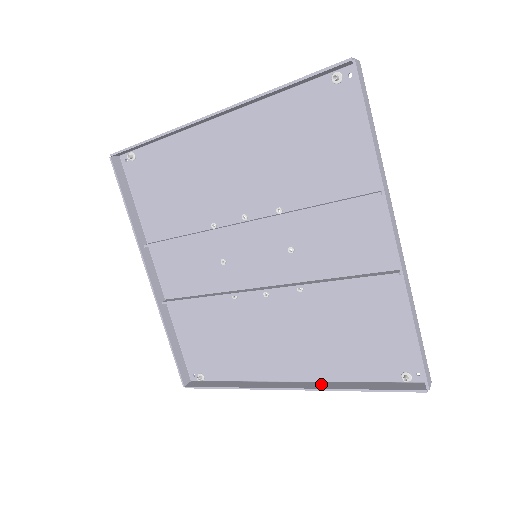
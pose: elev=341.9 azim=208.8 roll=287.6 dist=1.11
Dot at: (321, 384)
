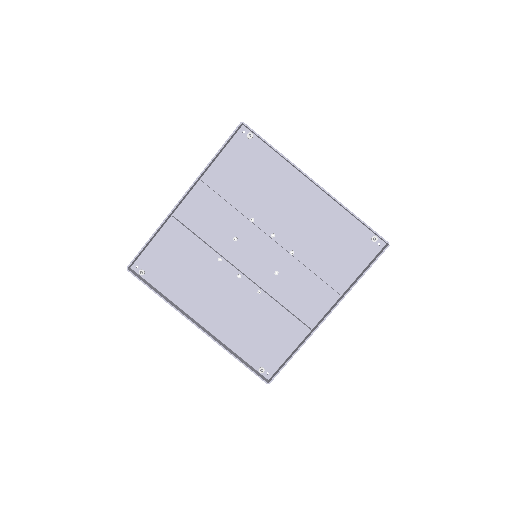
Dot at: (218, 340)
